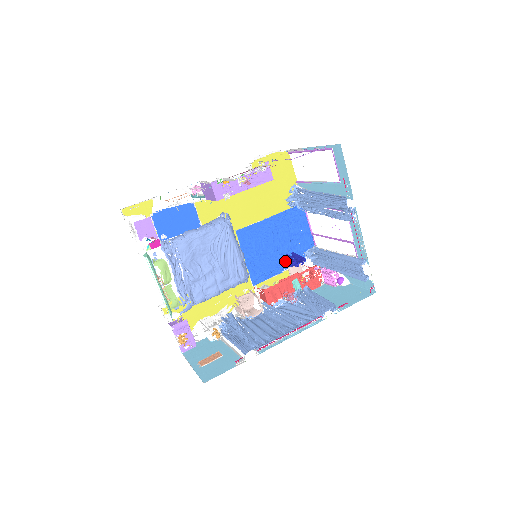
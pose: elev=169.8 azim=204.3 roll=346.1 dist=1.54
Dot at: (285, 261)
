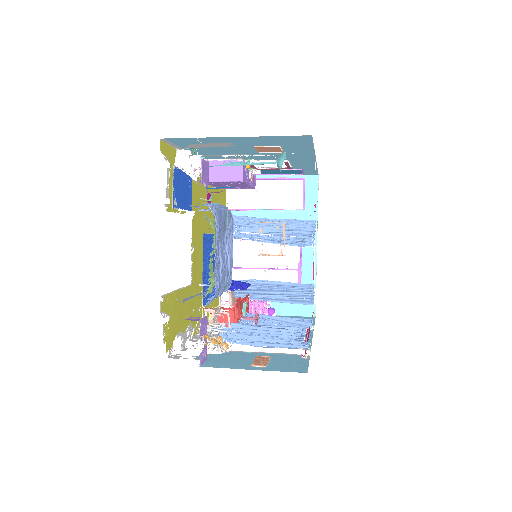
Dot at: occluded
